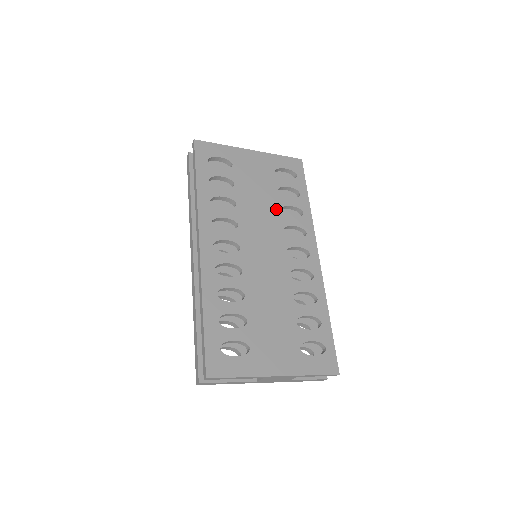
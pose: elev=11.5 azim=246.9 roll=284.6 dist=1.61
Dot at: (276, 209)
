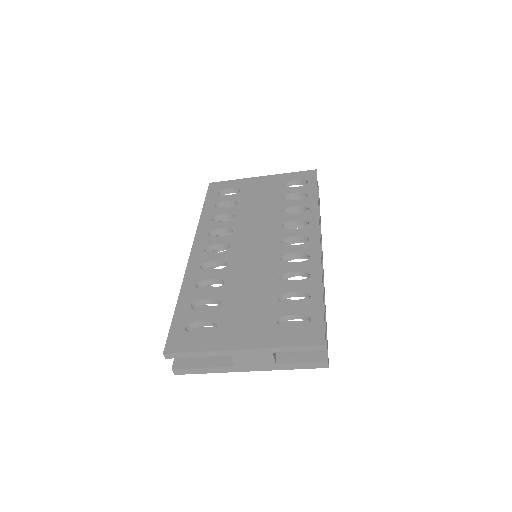
Dot at: (277, 212)
